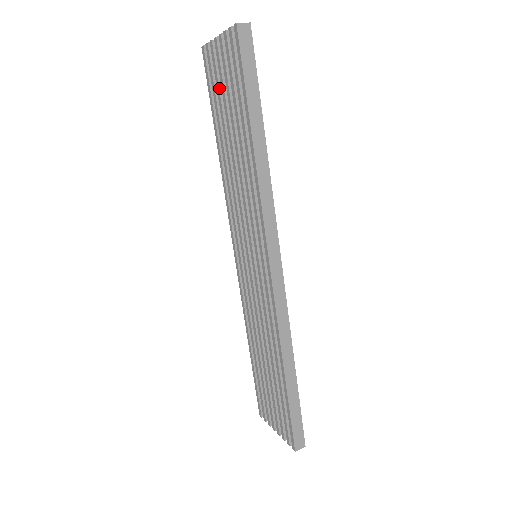
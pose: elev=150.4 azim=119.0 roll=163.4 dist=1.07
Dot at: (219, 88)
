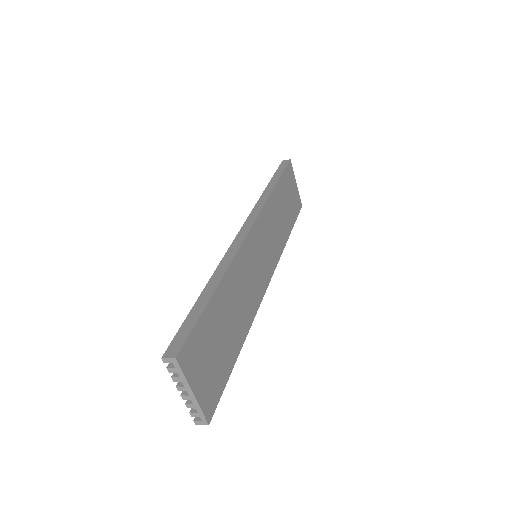
Dot at: occluded
